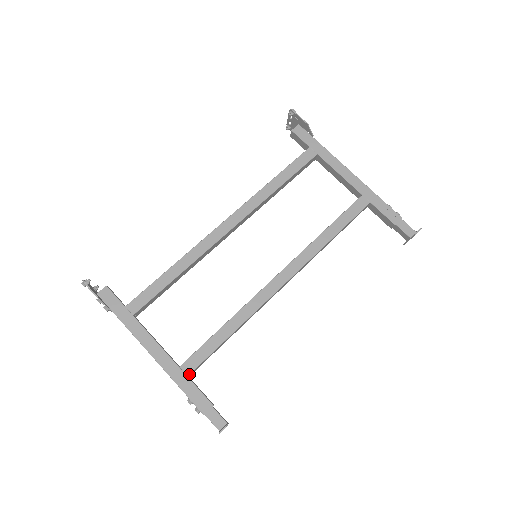
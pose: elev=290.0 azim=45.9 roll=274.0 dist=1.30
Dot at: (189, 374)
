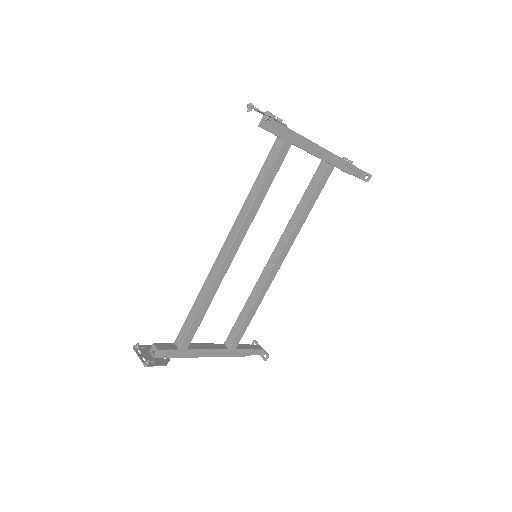
Dot at: (236, 348)
